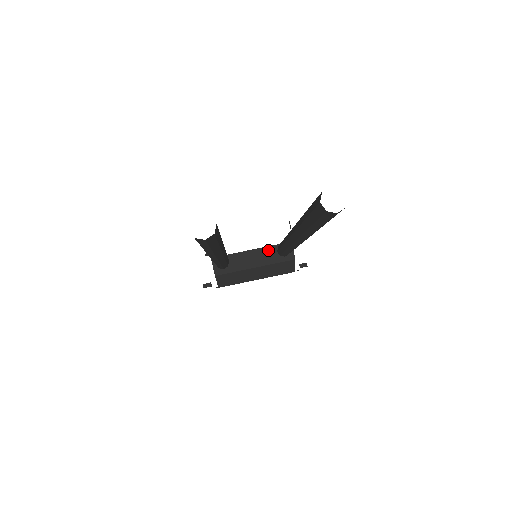
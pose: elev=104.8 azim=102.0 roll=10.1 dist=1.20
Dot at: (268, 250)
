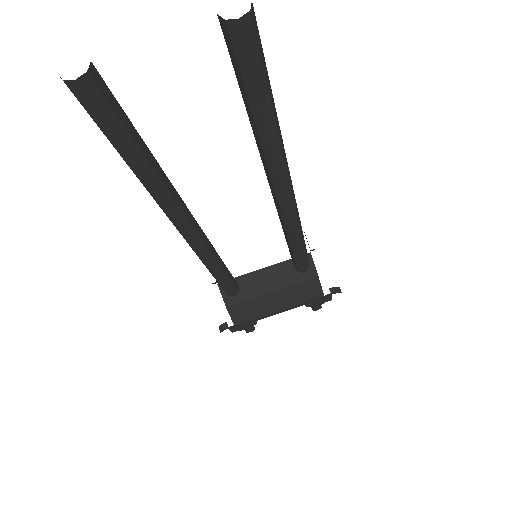
Dot at: (283, 267)
